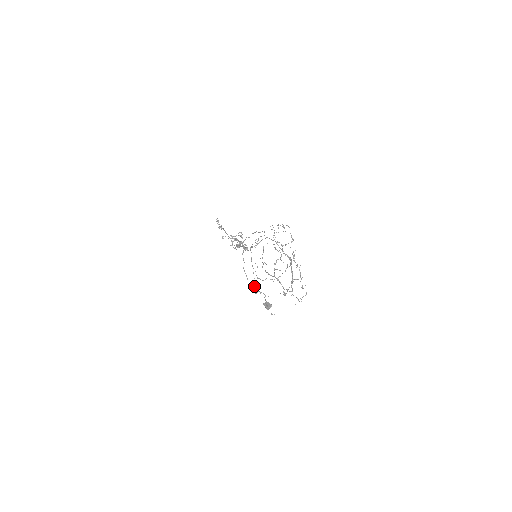
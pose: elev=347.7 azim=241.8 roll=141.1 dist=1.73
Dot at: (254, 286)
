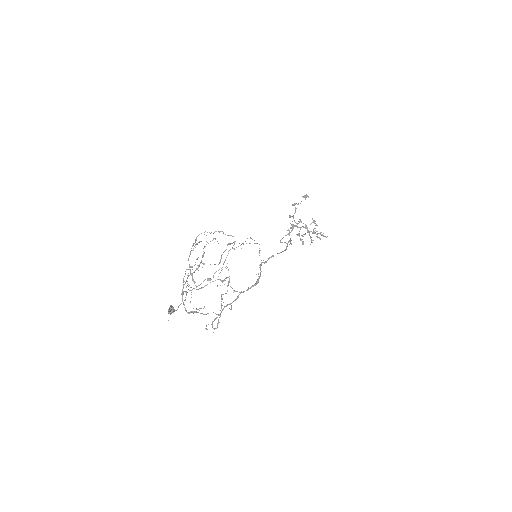
Dot at: occluded
